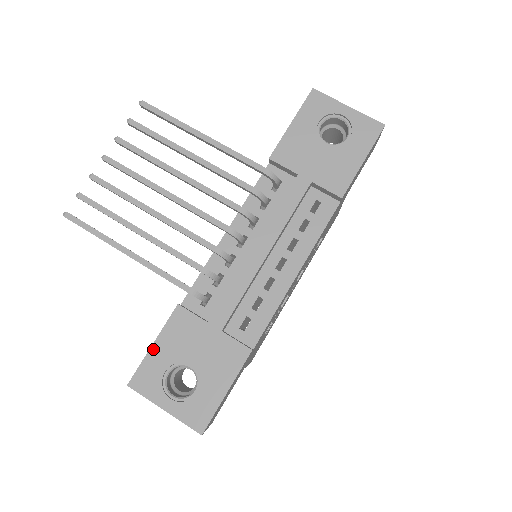
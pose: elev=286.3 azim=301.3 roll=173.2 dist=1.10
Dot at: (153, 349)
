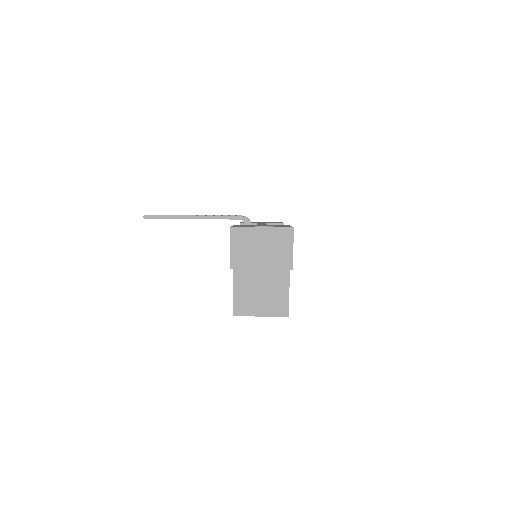
Dot at: occluded
